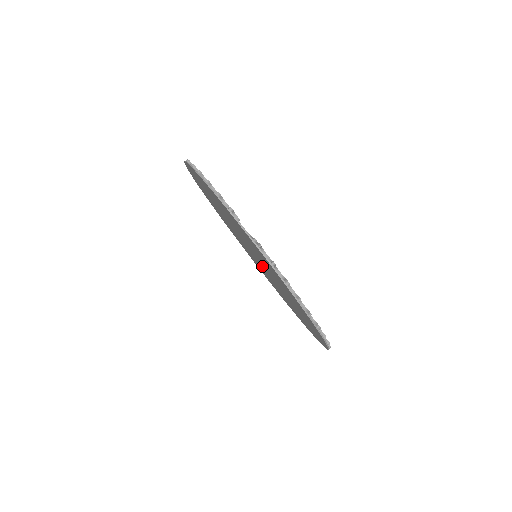
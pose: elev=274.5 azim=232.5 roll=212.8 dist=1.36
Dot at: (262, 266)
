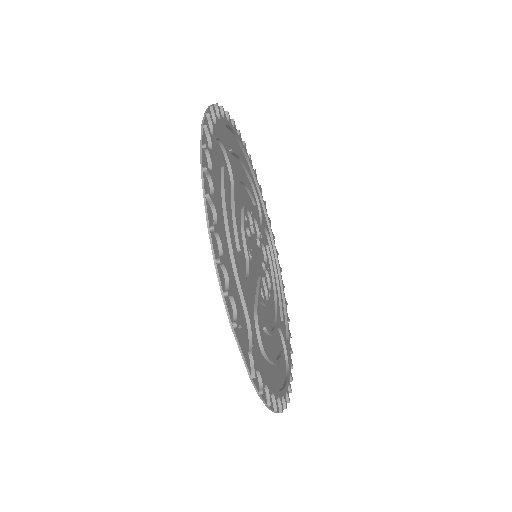
Dot at: (259, 264)
